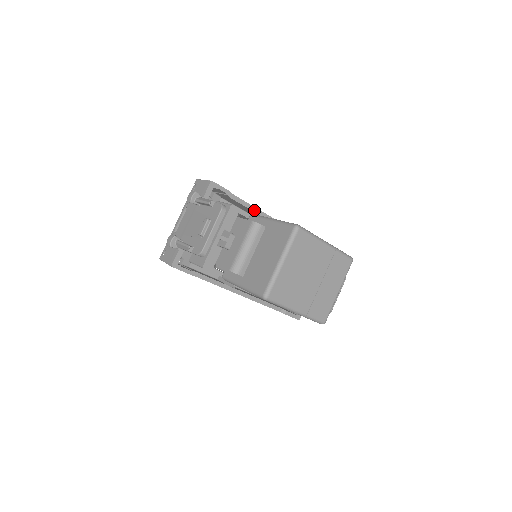
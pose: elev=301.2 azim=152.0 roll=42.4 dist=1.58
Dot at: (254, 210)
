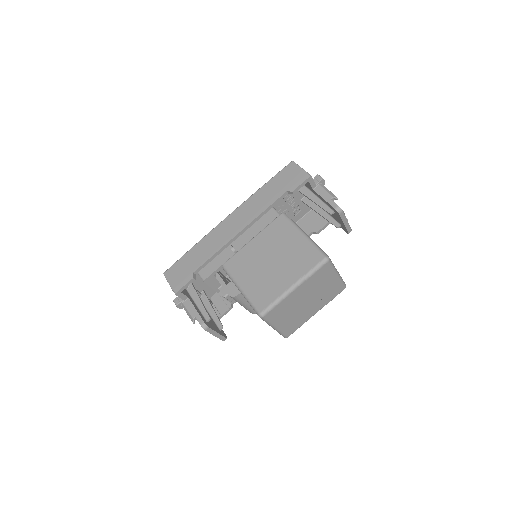
Dot at: (220, 252)
